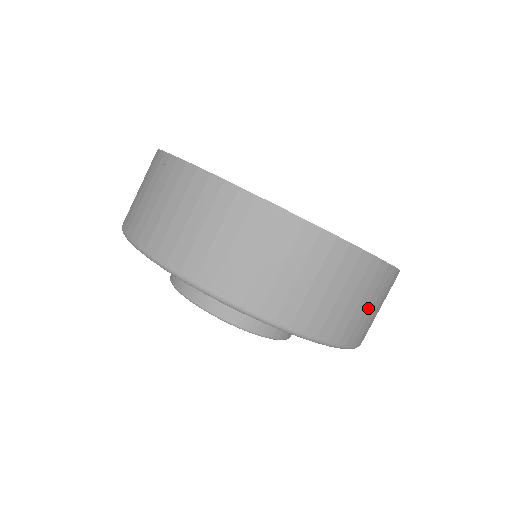
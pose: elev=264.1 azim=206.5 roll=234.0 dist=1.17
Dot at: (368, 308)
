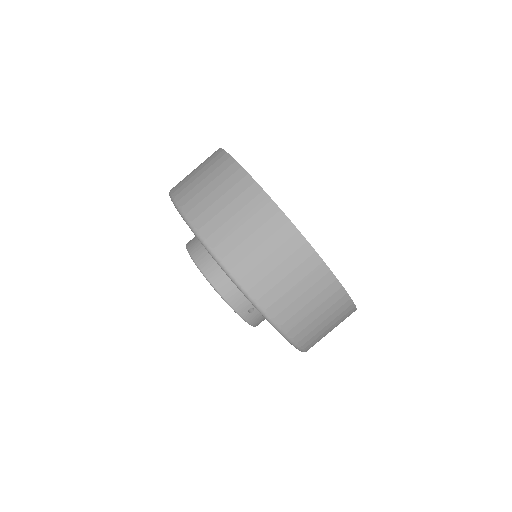
Dot at: (295, 291)
